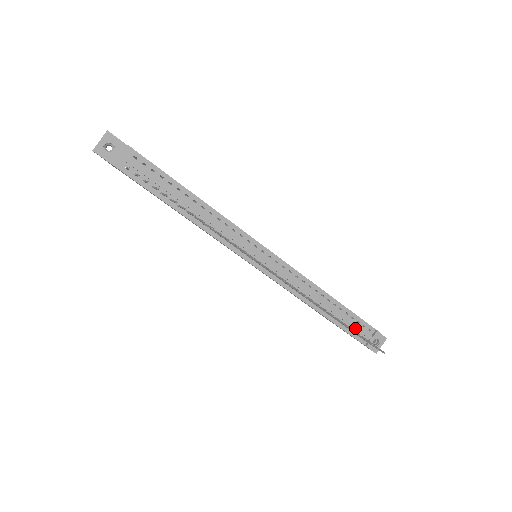
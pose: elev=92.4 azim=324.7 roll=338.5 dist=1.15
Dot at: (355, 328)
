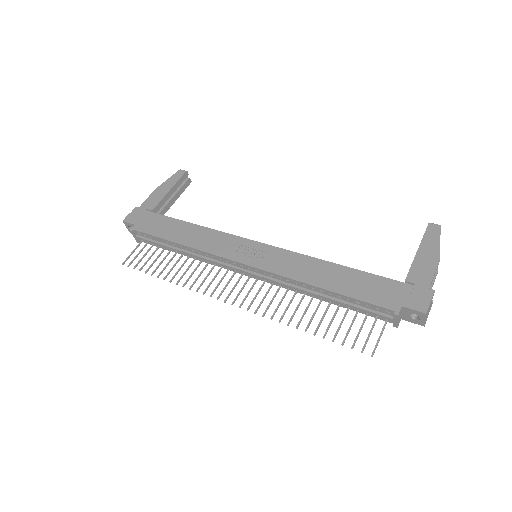
Dot at: (366, 312)
